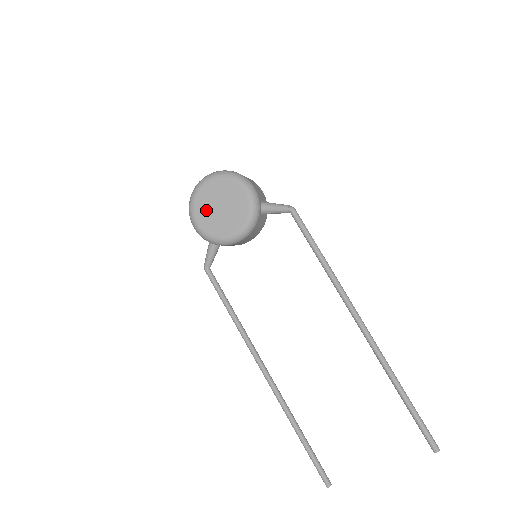
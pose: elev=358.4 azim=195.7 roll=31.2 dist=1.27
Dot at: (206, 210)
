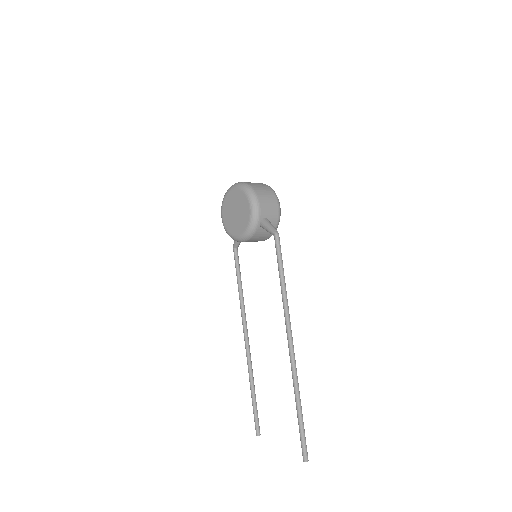
Dot at: (228, 210)
